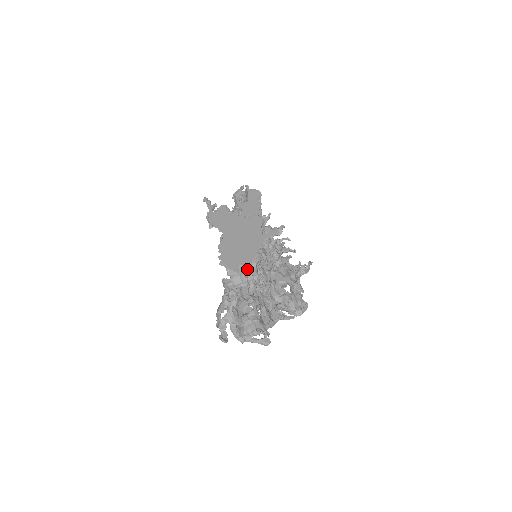
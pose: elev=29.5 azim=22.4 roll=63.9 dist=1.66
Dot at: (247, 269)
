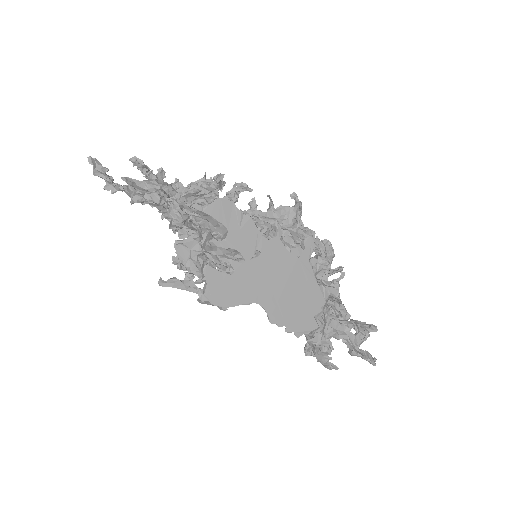
Dot at: (323, 309)
